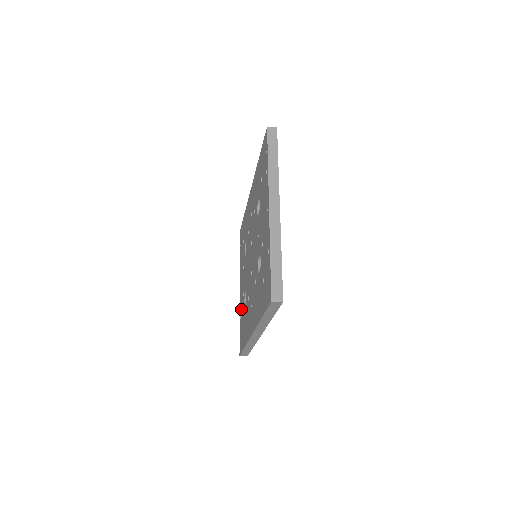
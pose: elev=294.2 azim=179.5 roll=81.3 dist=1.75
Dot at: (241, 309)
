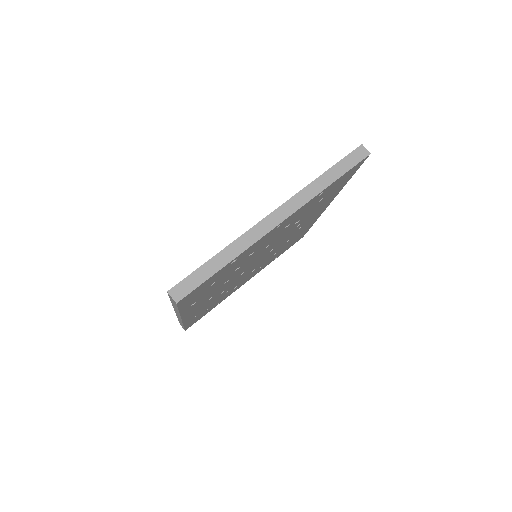
Dot at: occluded
